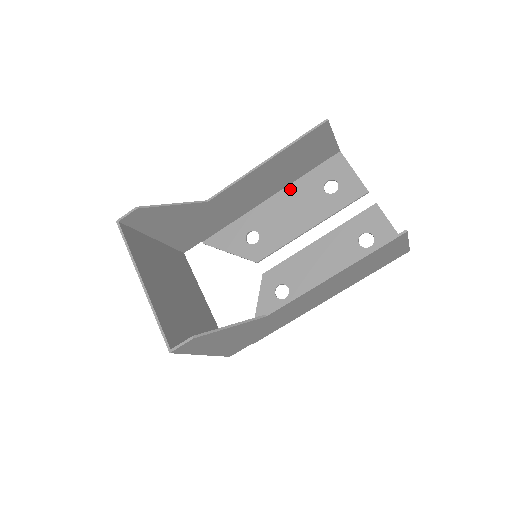
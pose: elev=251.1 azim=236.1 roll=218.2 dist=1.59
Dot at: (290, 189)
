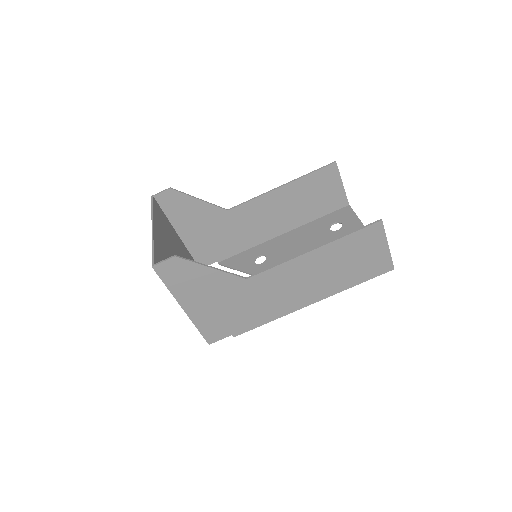
Dot at: (302, 228)
